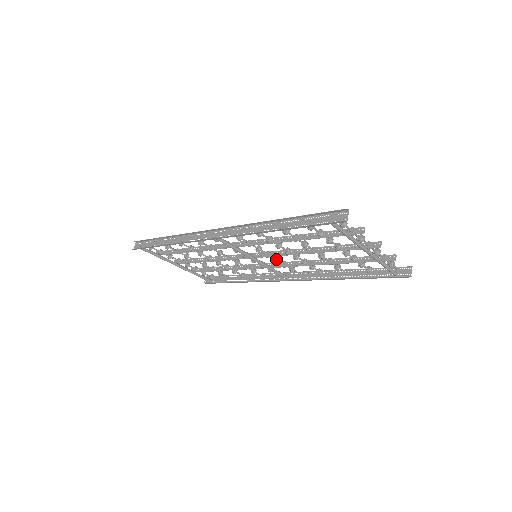
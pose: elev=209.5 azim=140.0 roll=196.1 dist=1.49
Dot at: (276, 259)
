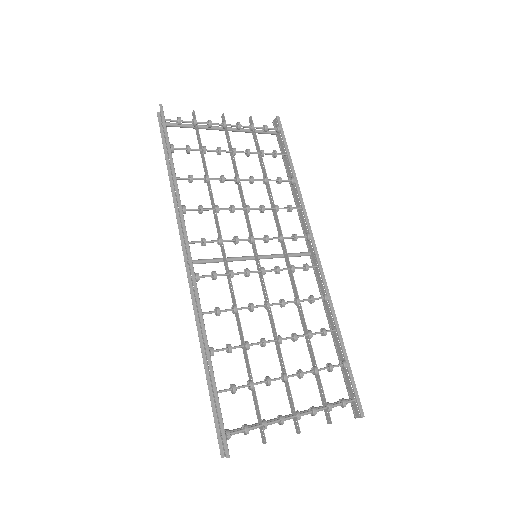
Dot at: (276, 272)
